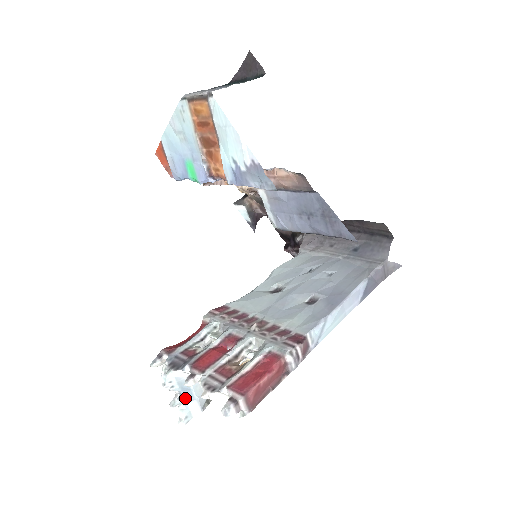
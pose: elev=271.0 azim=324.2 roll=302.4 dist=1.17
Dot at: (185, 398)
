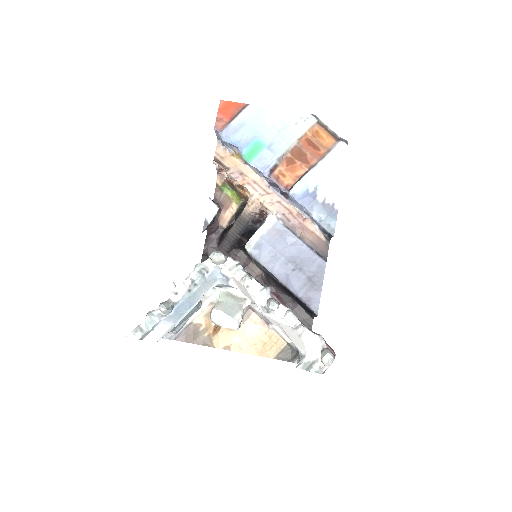
Dot at: (172, 312)
